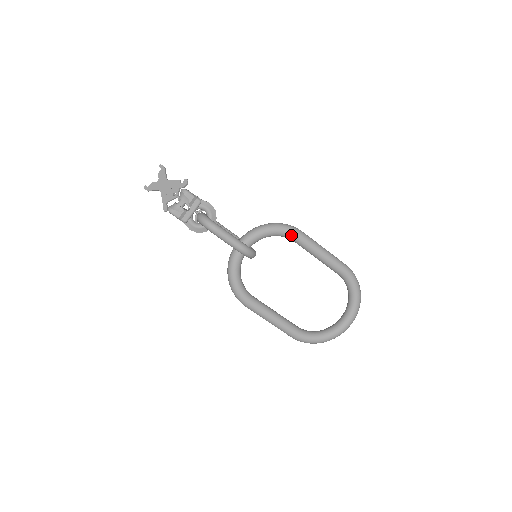
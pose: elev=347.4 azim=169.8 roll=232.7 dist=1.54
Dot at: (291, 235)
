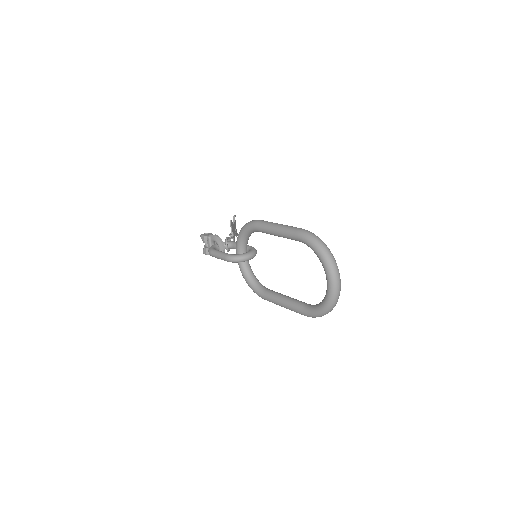
Dot at: (251, 229)
